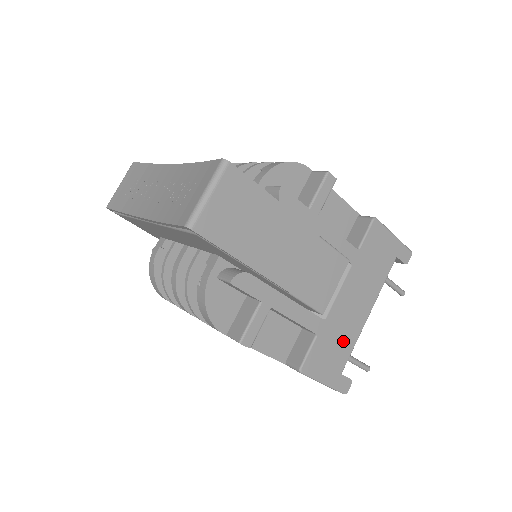
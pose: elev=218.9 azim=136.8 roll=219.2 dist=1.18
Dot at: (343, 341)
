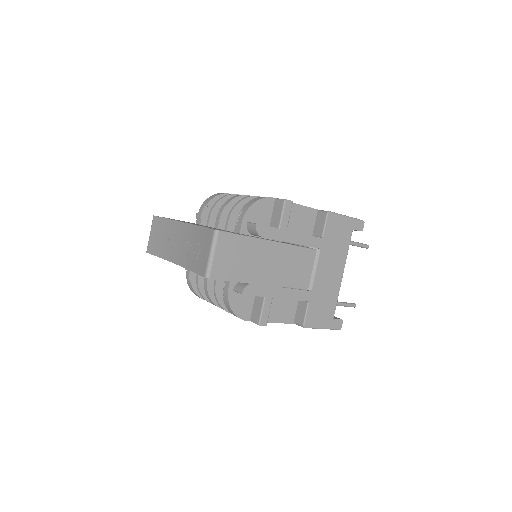
Dot at: (328, 298)
